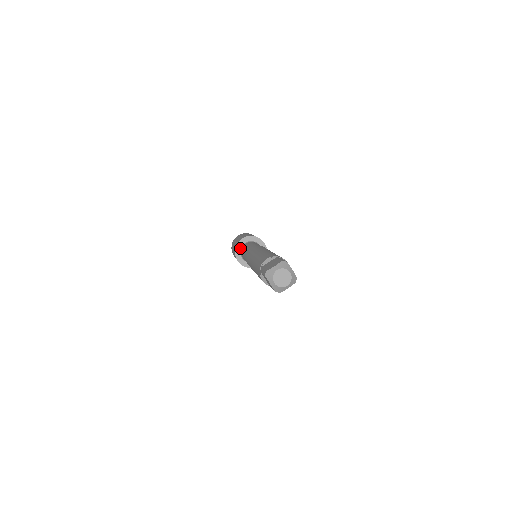
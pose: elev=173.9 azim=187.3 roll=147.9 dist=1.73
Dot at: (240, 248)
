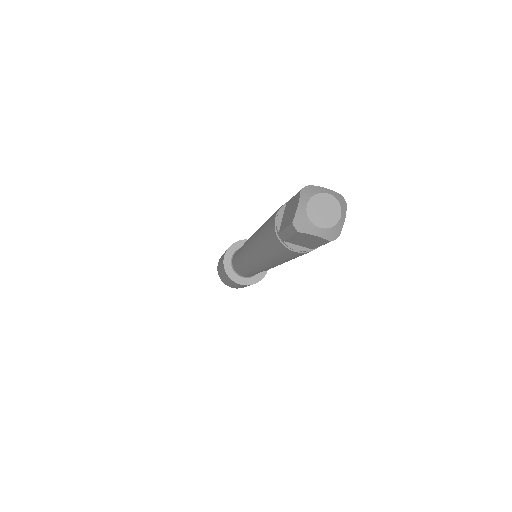
Dot at: (231, 269)
